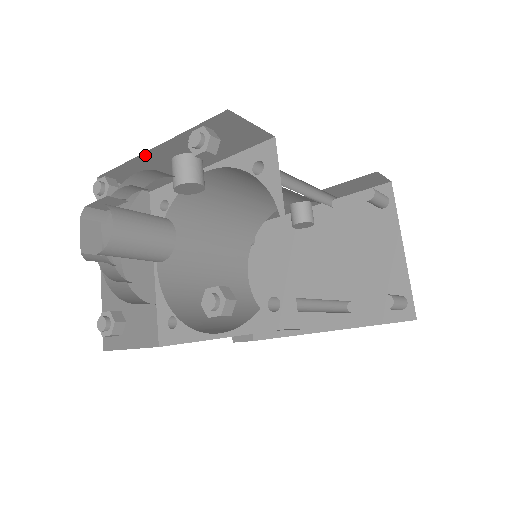
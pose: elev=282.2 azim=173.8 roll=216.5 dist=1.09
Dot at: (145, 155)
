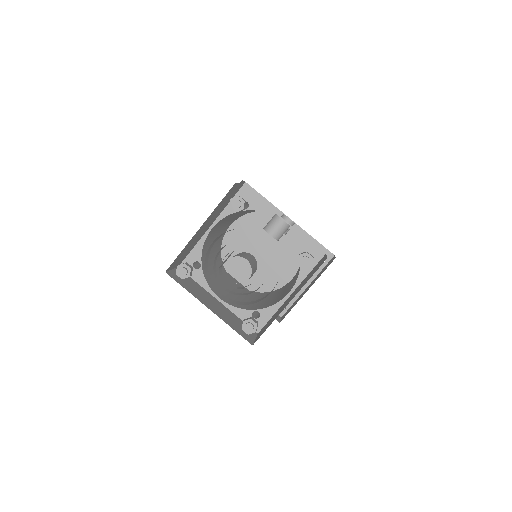
Dot at: occluded
